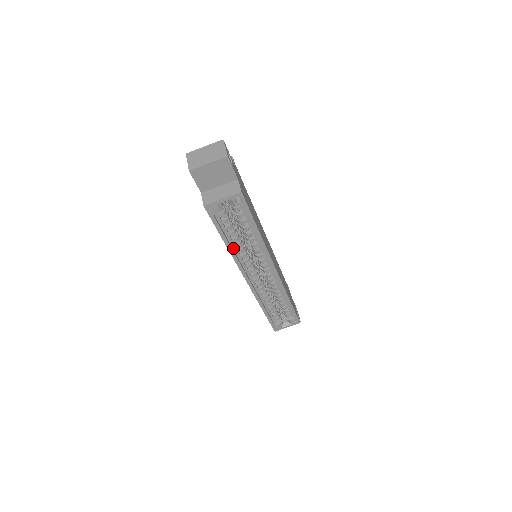
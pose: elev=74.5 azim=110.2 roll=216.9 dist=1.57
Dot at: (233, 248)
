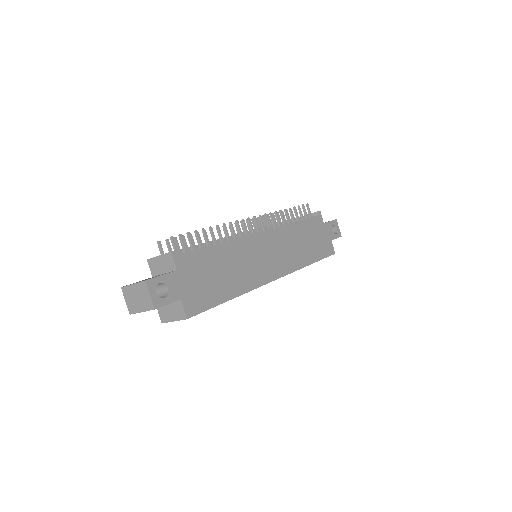
Dot at: occluded
